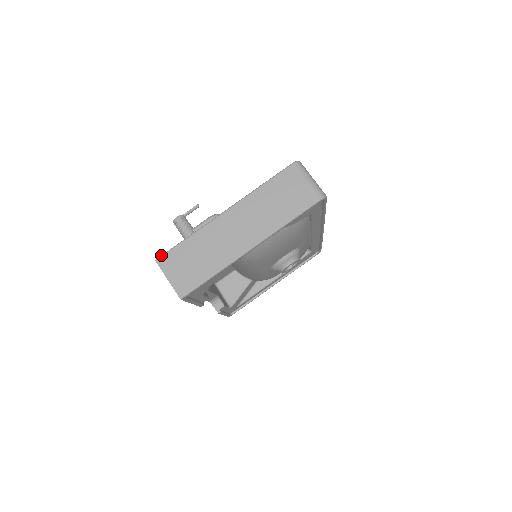
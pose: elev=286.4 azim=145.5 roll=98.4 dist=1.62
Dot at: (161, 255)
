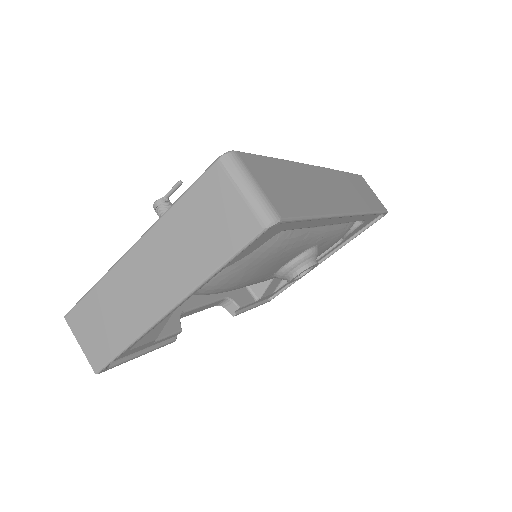
Dot at: occluded
